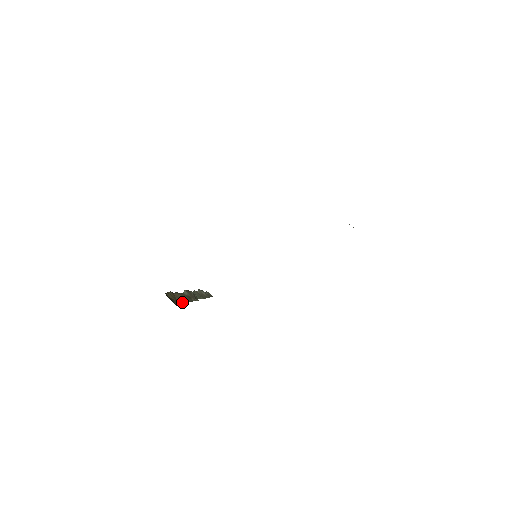
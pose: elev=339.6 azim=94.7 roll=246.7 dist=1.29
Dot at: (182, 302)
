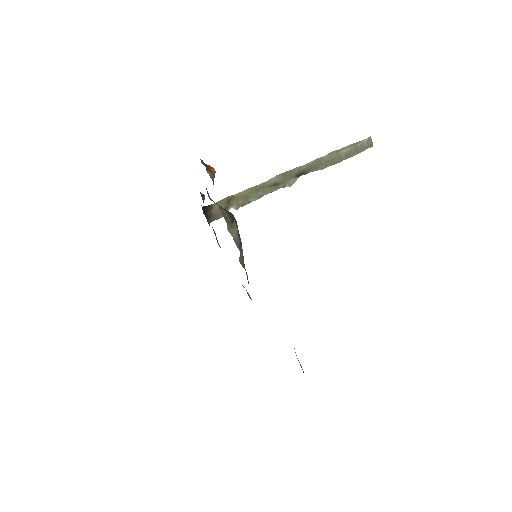
Dot at: (239, 205)
